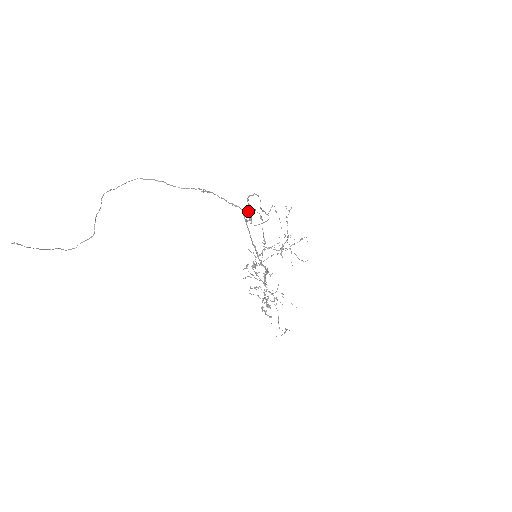
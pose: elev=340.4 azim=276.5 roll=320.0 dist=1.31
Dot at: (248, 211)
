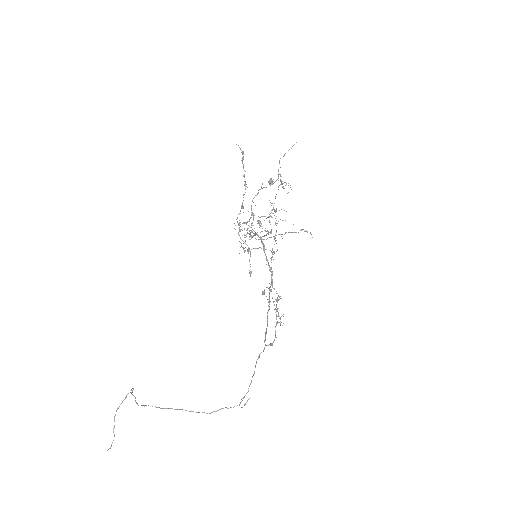
Dot at: occluded
